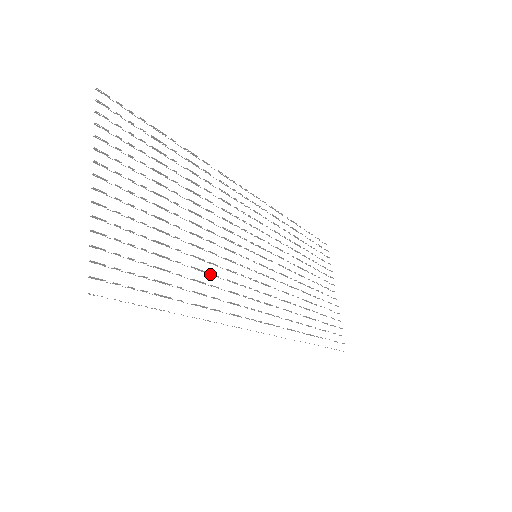
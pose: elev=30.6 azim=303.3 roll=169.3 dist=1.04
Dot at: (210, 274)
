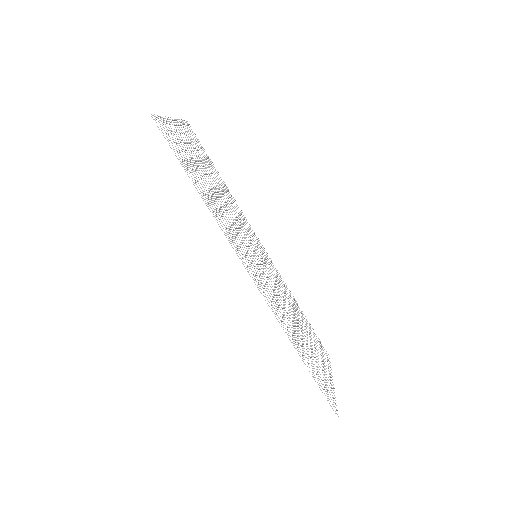
Dot at: (219, 208)
